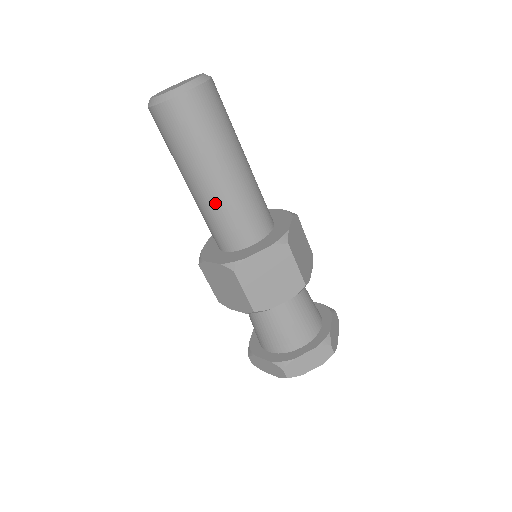
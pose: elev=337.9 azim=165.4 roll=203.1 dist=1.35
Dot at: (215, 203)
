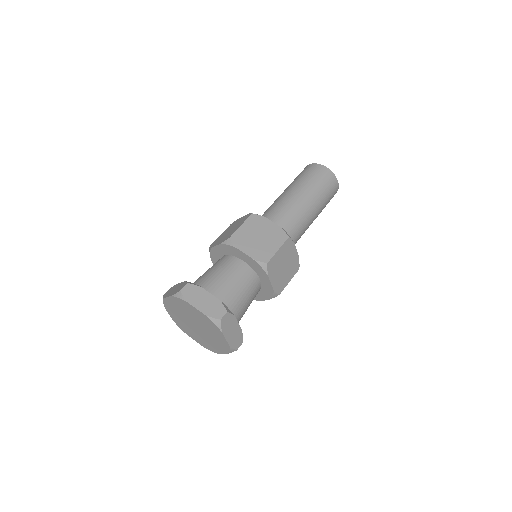
Dot at: (282, 202)
